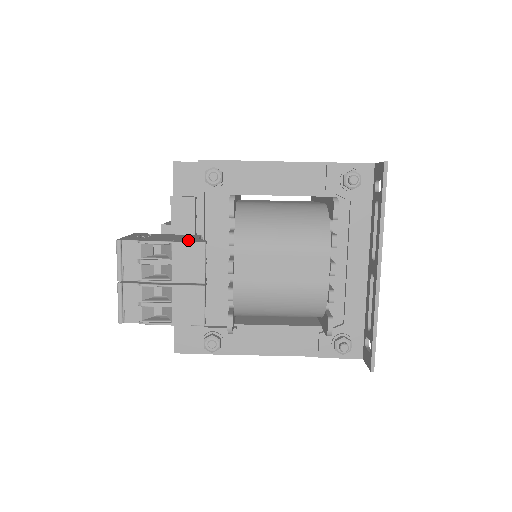
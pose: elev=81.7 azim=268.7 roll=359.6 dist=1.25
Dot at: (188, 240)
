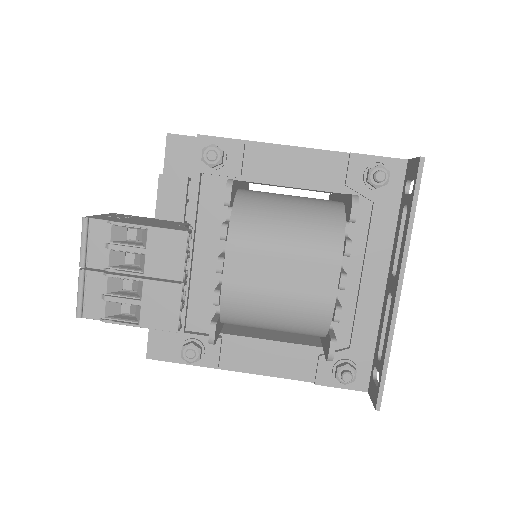
Dot at: (169, 227)
